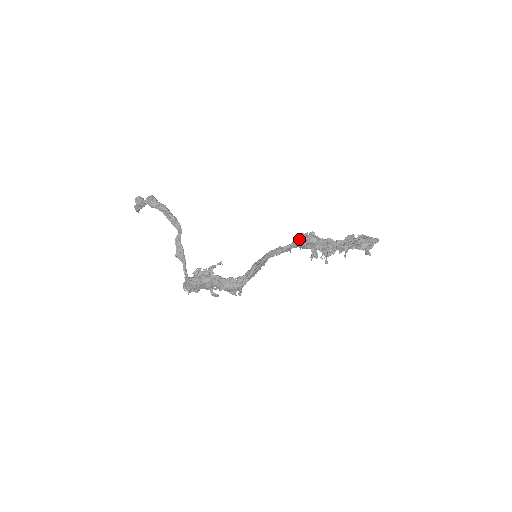
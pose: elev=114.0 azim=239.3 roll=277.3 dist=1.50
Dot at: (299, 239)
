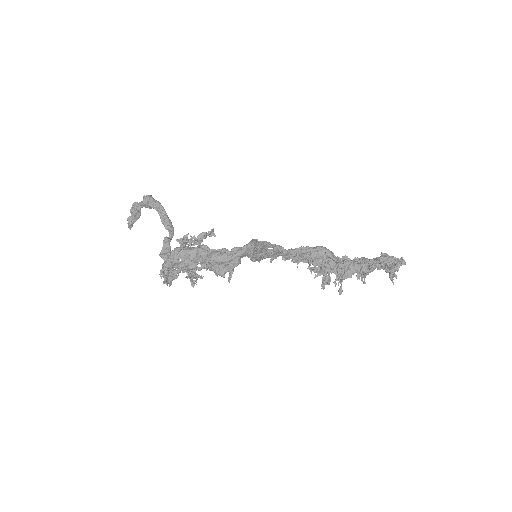
Dot at: occluded
